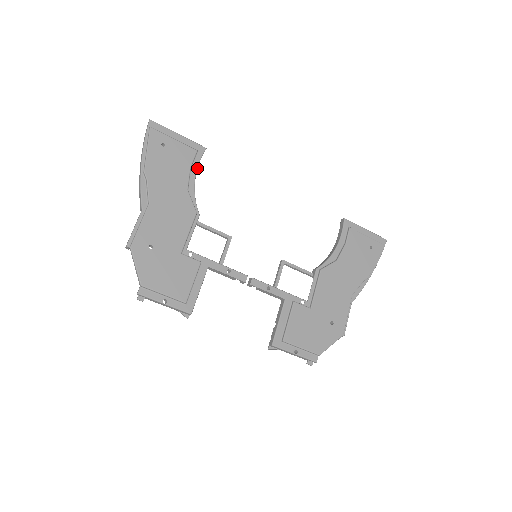
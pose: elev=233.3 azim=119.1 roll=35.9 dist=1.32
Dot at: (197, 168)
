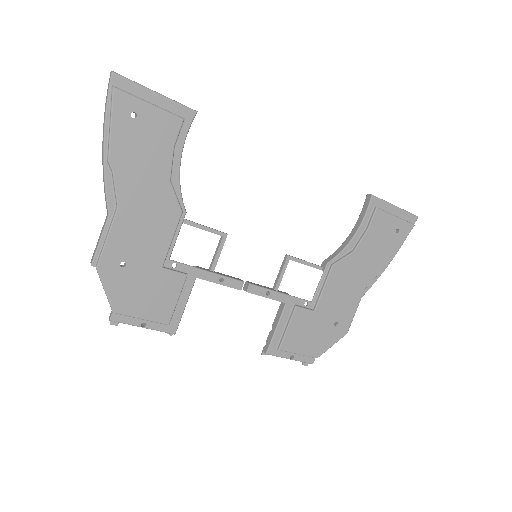
Dot at: (183, 145)
